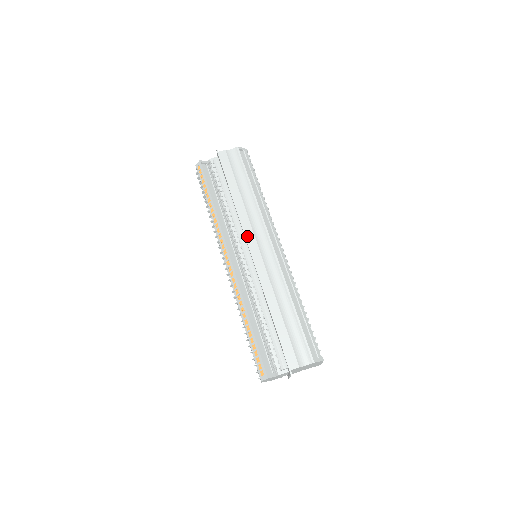
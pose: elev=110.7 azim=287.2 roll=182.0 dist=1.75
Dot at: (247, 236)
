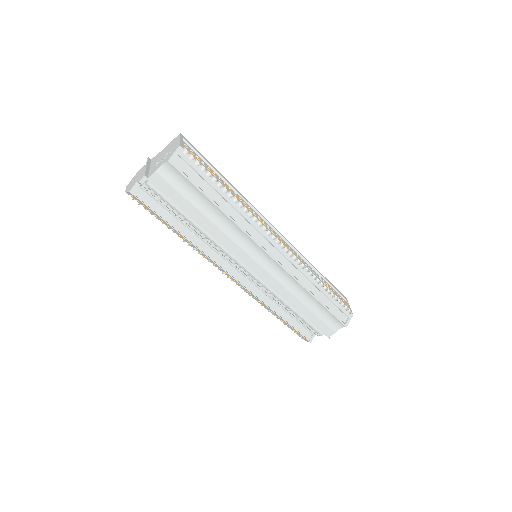
Dot at: (243, 260)
